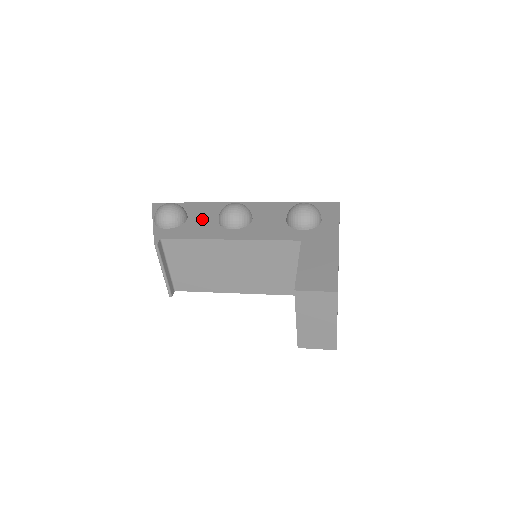
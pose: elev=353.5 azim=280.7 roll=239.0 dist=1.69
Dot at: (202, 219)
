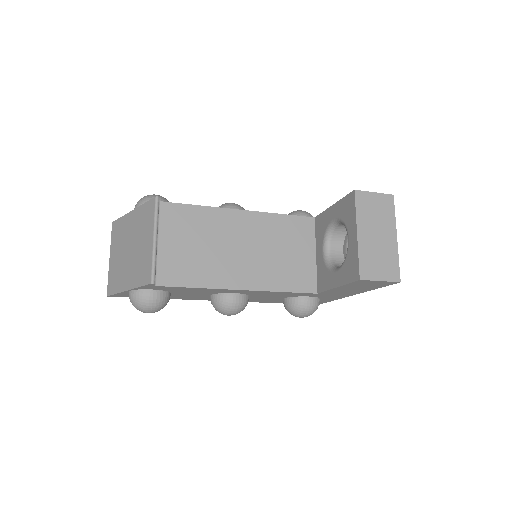
Dot at: occluded
